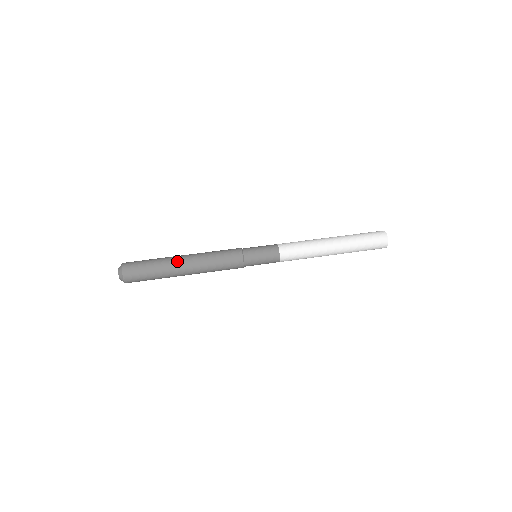
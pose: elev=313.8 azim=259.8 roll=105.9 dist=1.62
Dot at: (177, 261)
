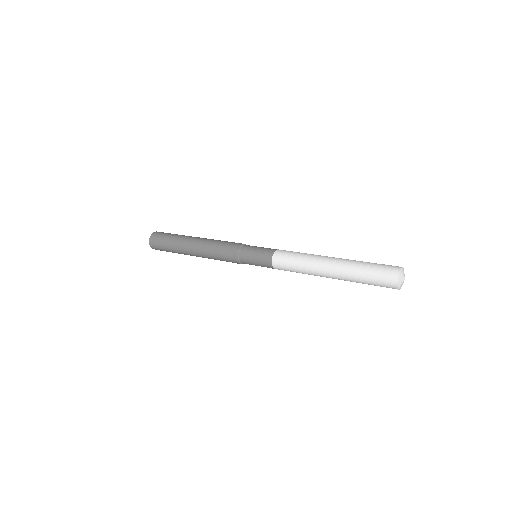
Dot at: (192, 237)
